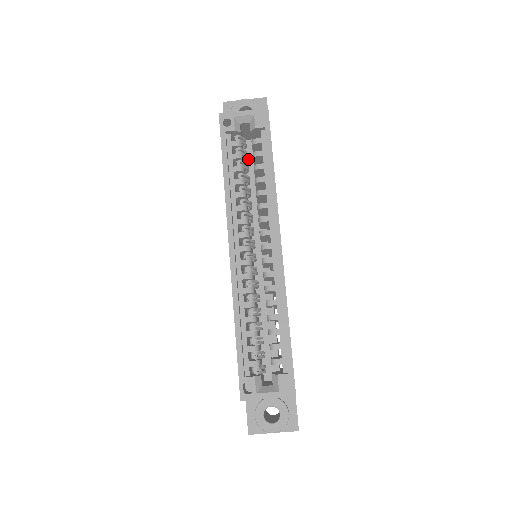
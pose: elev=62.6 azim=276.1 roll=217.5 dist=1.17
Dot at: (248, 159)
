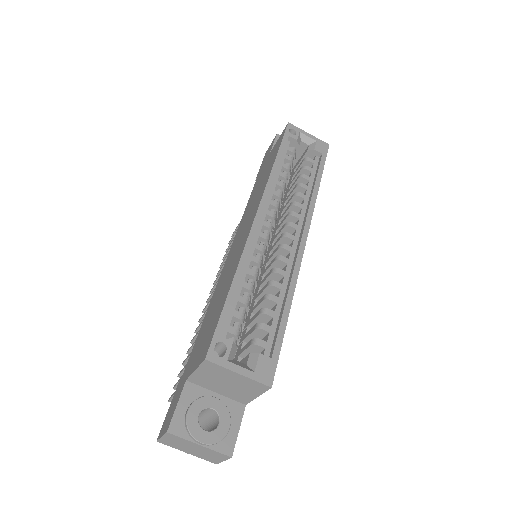
Dot at: occluded
